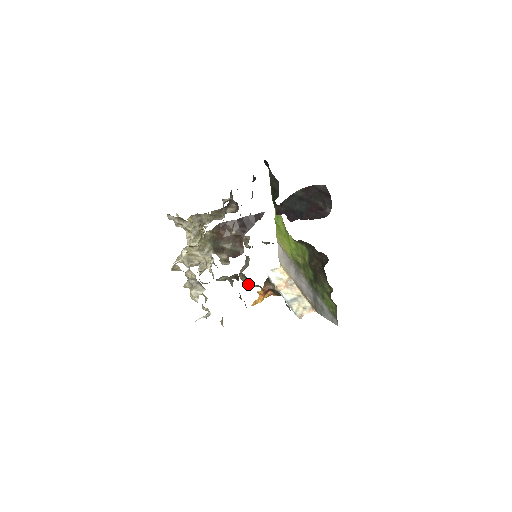
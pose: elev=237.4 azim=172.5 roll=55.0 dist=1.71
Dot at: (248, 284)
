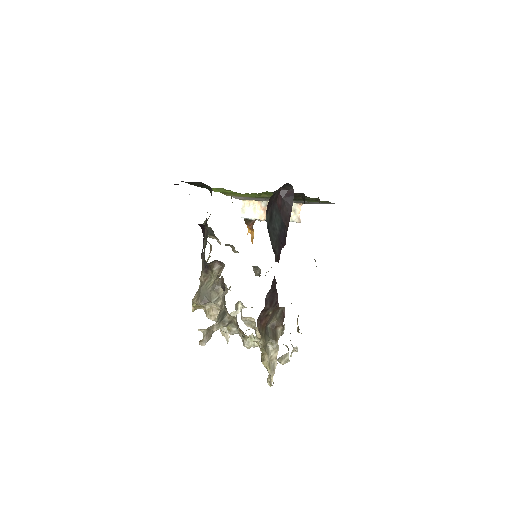
Dot at: occluded
